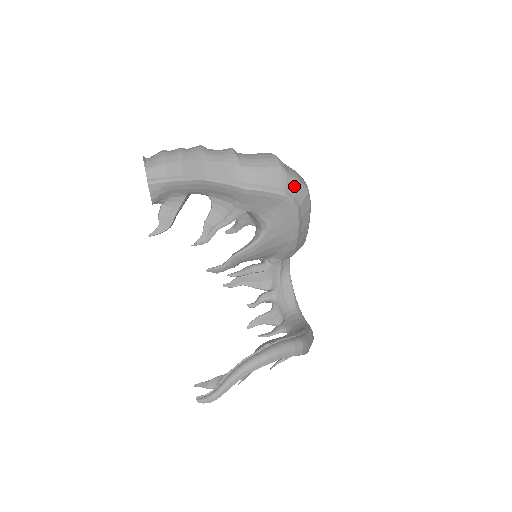
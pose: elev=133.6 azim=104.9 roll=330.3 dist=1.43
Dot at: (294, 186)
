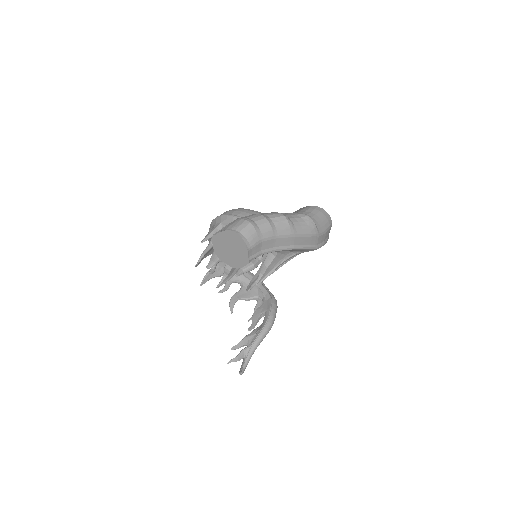
Dot at: occluded
